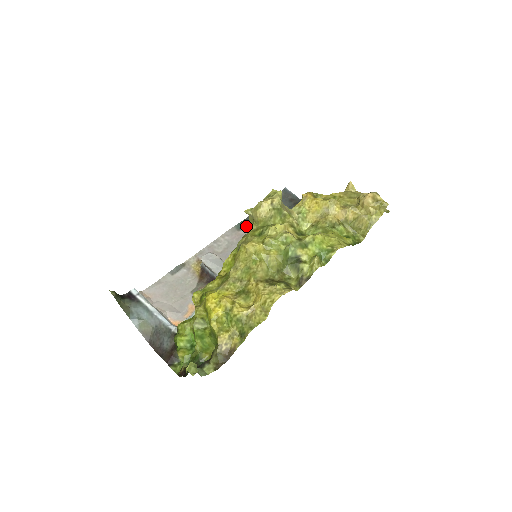
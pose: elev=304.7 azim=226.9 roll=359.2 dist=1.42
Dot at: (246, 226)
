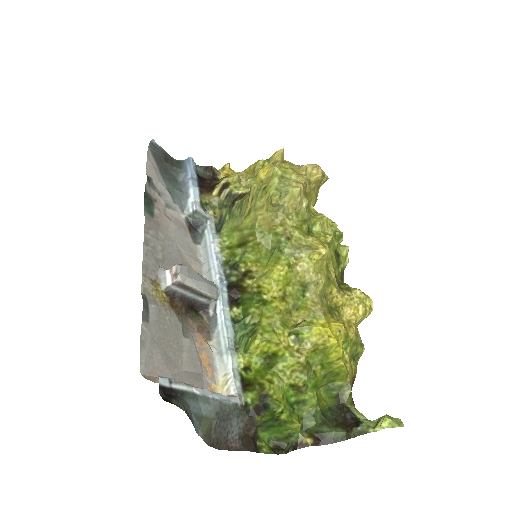
Dot at: (154, 207)
